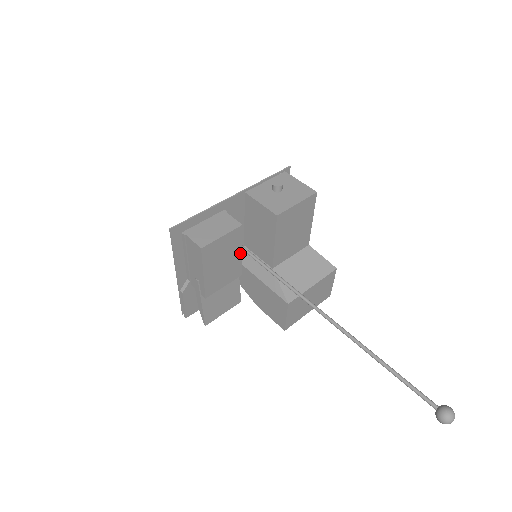
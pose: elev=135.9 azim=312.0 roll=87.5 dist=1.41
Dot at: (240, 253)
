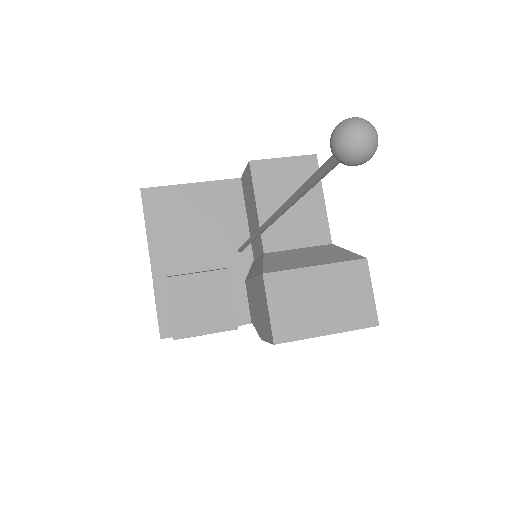
Dot at: (218, 226)
